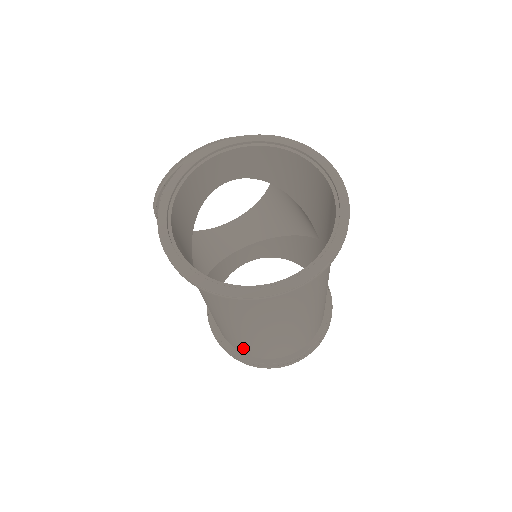
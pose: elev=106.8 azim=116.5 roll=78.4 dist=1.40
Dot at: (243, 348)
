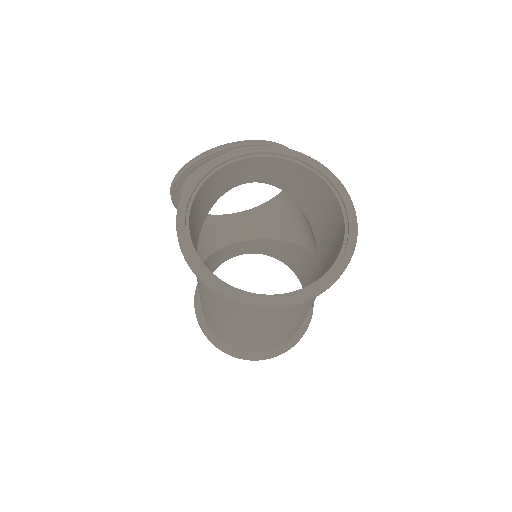
Dot at: (221, 335)
